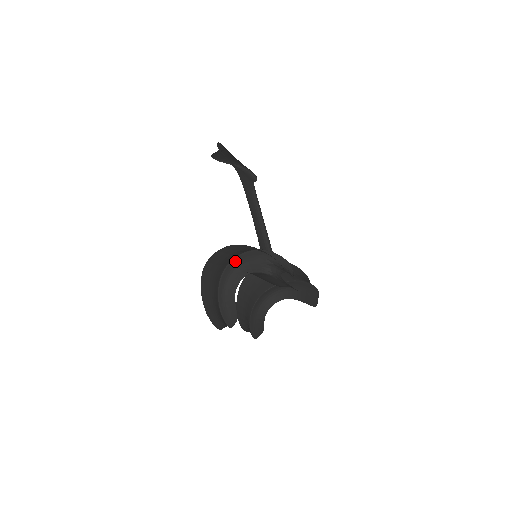
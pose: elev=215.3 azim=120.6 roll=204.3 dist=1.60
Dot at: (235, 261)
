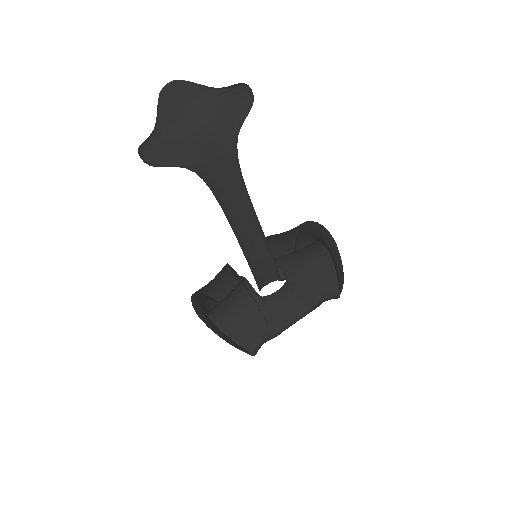
Dot at: (230, 268)
